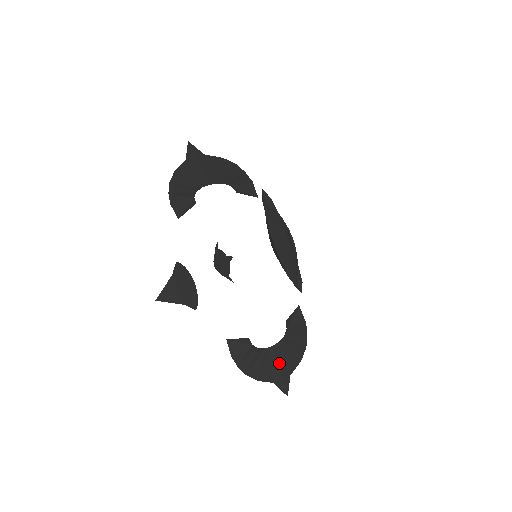
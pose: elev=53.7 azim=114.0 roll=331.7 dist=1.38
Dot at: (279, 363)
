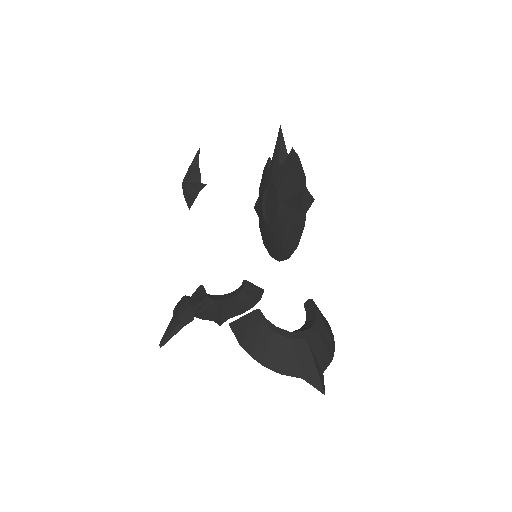
Dot at: (224, 311)
